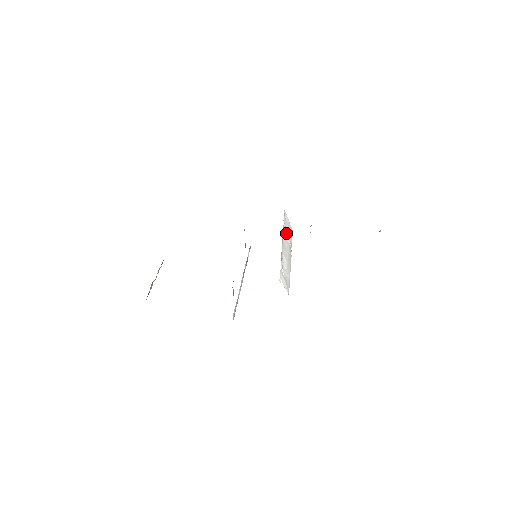
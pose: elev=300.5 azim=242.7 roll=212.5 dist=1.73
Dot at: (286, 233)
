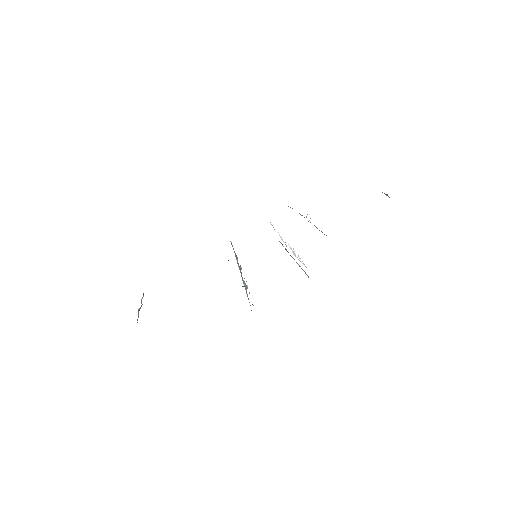
Dot at: (279, 234)
